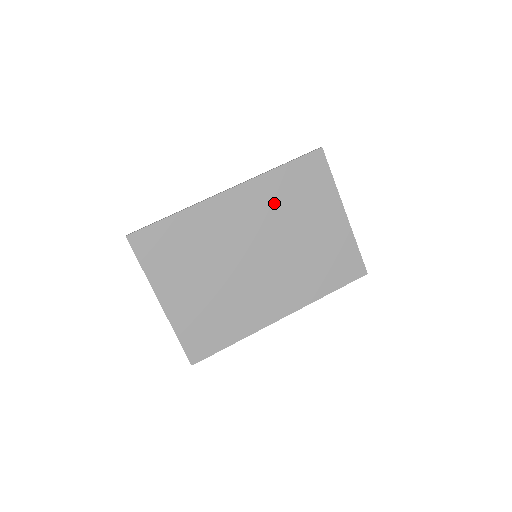
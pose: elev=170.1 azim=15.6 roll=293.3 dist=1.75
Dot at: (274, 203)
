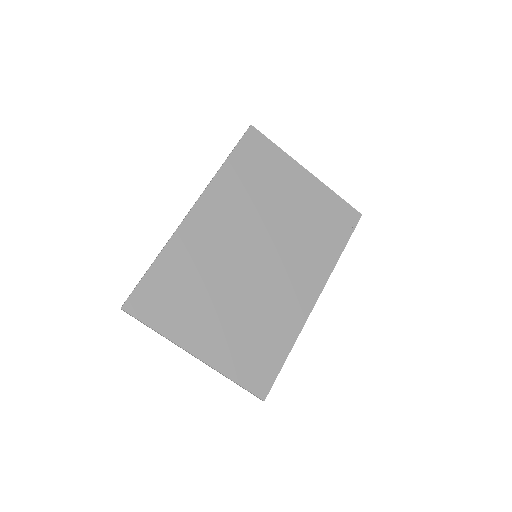
Dot at: (241, 197)
